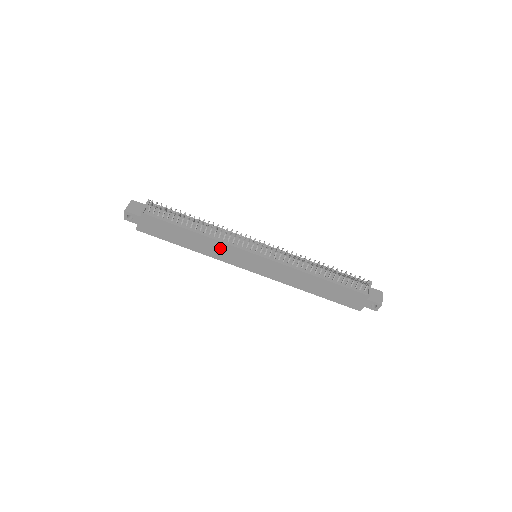
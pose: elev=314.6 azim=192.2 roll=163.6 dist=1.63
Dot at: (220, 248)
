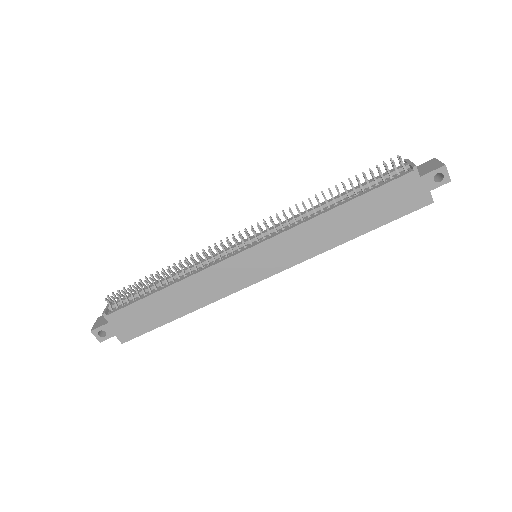
Dot at: (208, 281)
